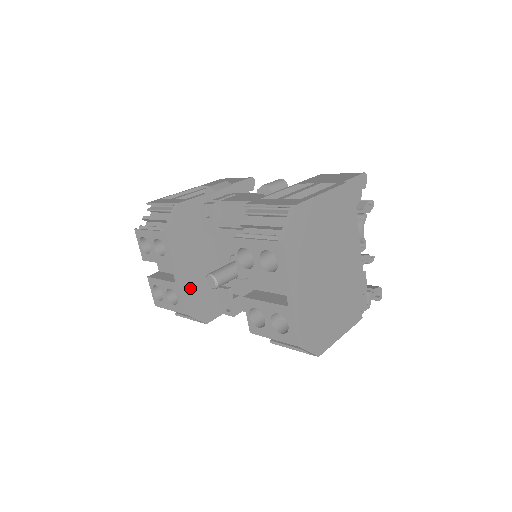
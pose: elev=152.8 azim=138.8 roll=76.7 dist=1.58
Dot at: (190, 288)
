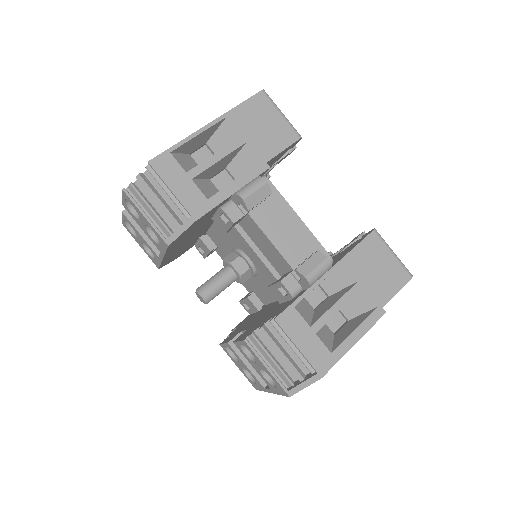
Dot at: (172, 255)
